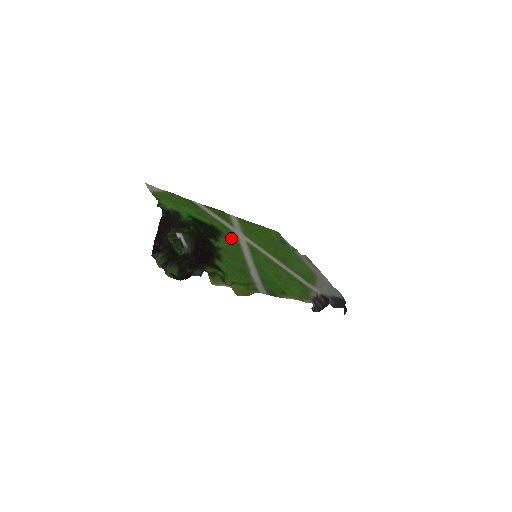
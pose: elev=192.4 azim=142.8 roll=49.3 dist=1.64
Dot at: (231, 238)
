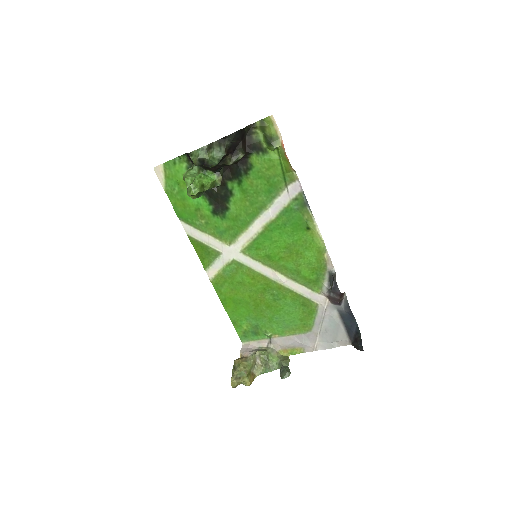
Dot at: (233, 225)
